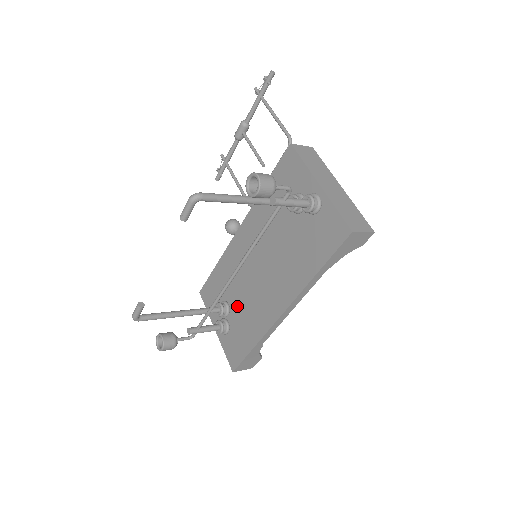
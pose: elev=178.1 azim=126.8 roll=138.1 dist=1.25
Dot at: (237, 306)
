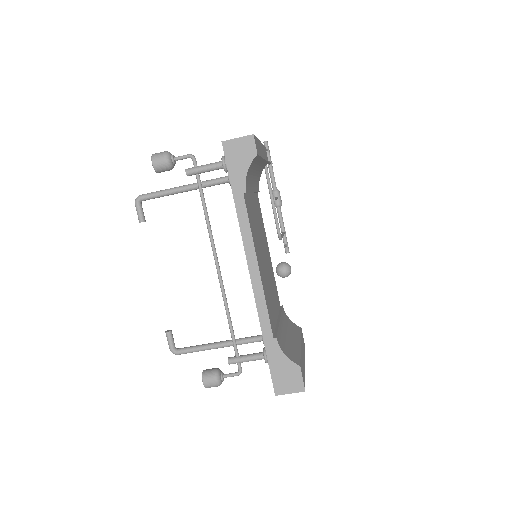
Dot at: occluded
